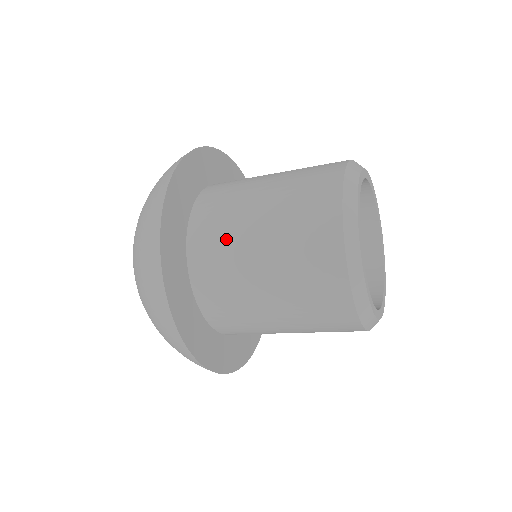
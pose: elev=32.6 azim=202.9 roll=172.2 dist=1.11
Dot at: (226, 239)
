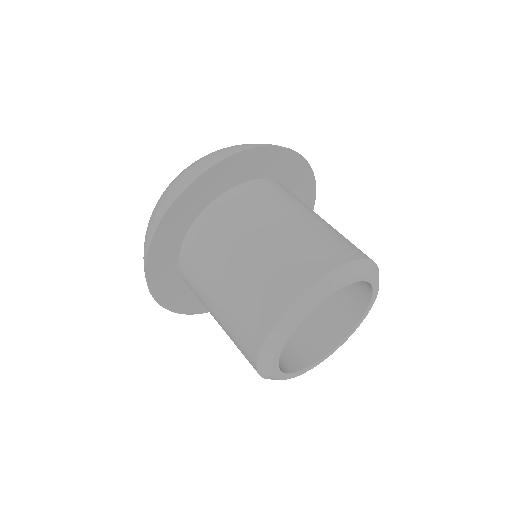
Dot at: (285, 199)
